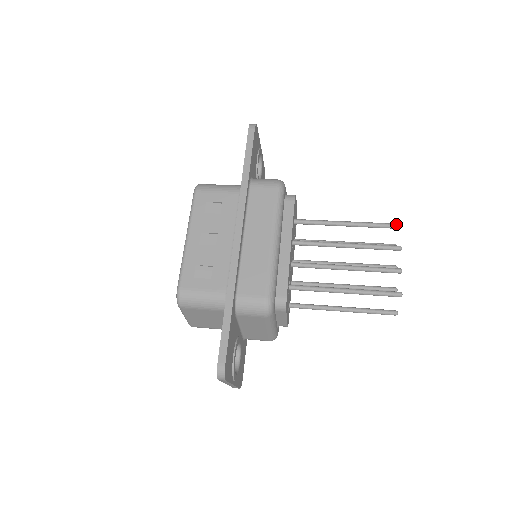
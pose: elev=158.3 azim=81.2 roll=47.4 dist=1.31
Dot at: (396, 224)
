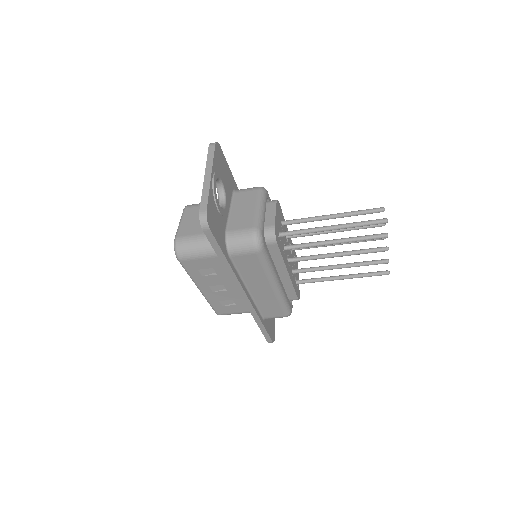
Dot at: occluded
